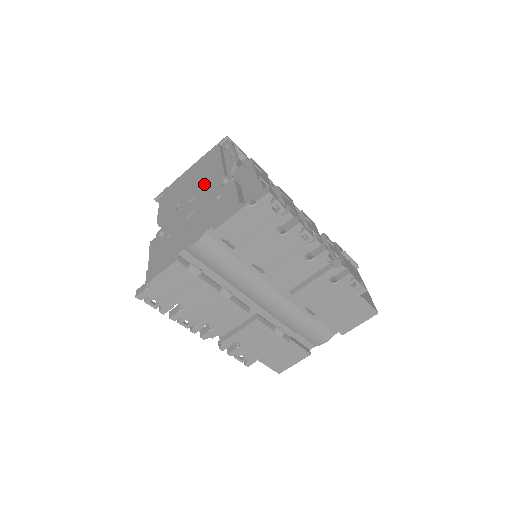
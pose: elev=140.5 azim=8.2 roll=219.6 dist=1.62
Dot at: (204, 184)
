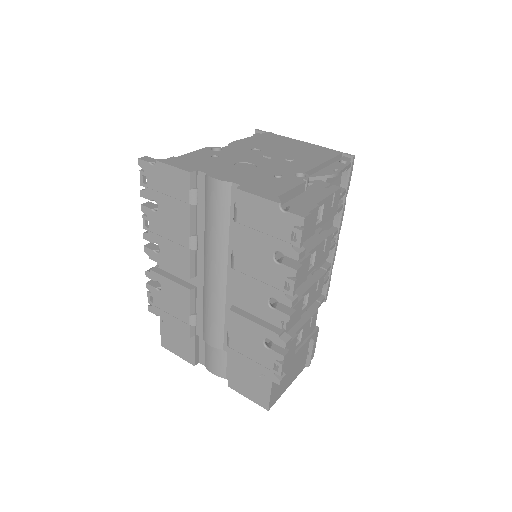
Dot at: (289, 159)
